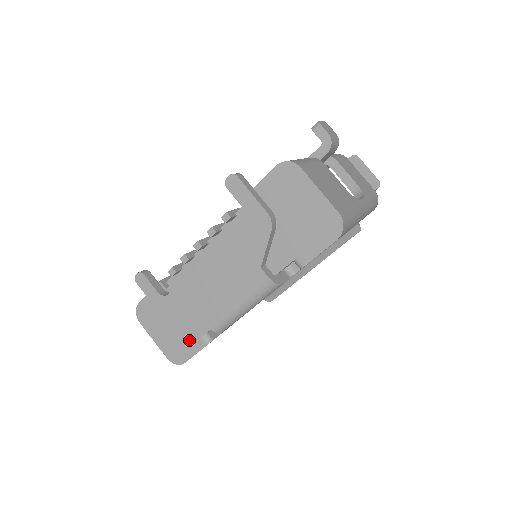
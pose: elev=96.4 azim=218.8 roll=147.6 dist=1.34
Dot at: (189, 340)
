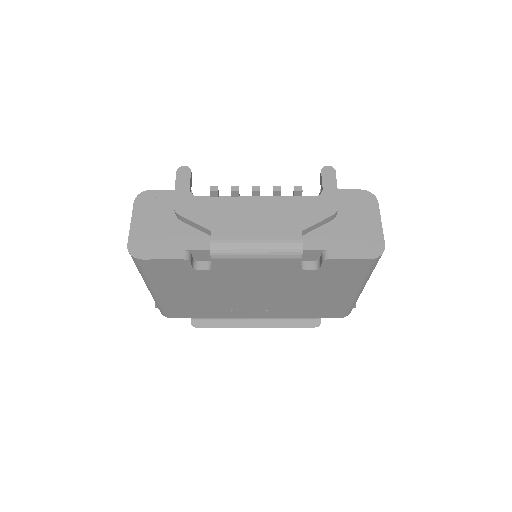
Dot at: (169, 245)
